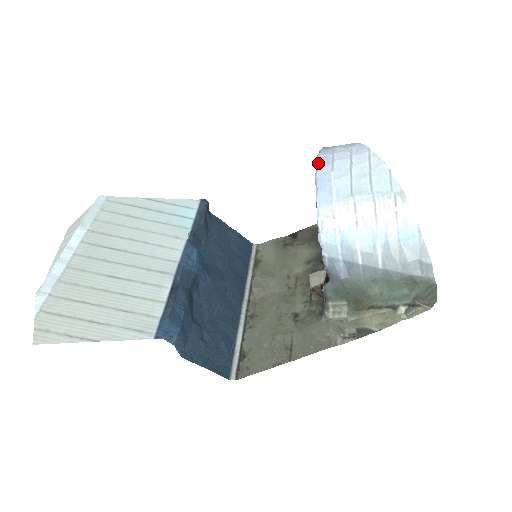
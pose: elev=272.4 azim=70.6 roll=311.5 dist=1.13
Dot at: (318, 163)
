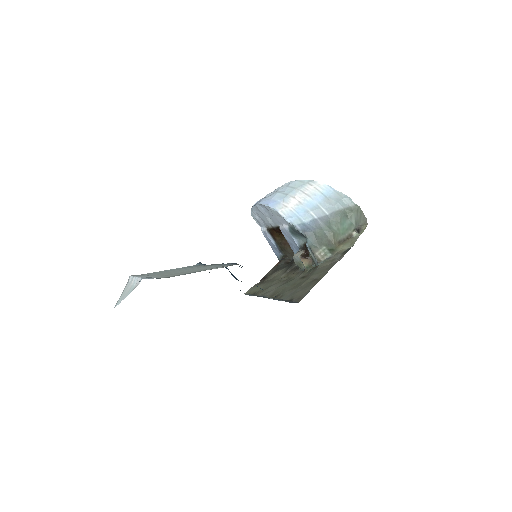
Dot at: (257, 203)
